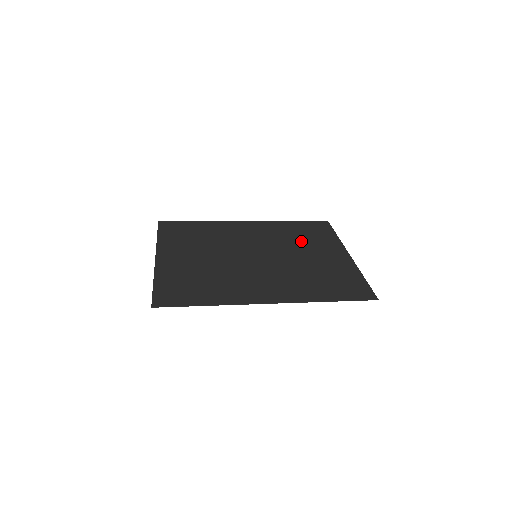
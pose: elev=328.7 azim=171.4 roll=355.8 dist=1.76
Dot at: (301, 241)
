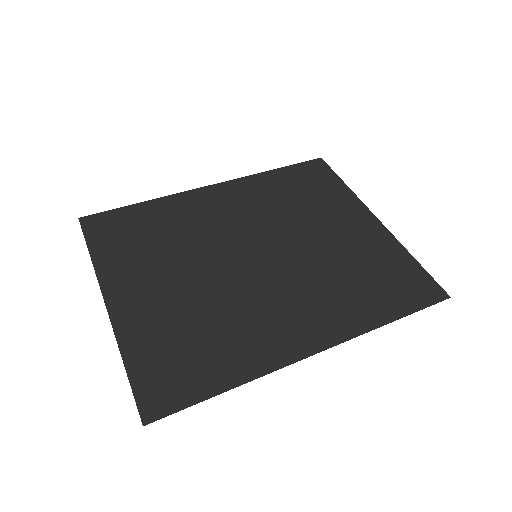
Dot at: (304, 208)
